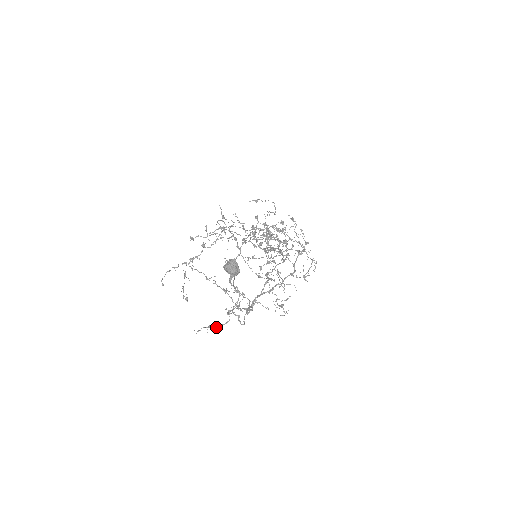
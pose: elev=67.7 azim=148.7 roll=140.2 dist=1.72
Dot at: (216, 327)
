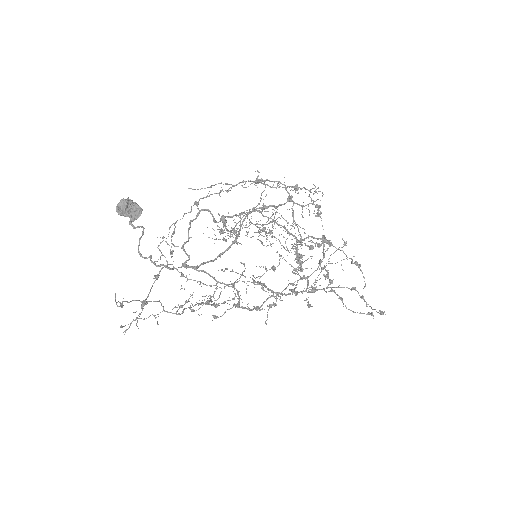
Dot at: (141, 304)
